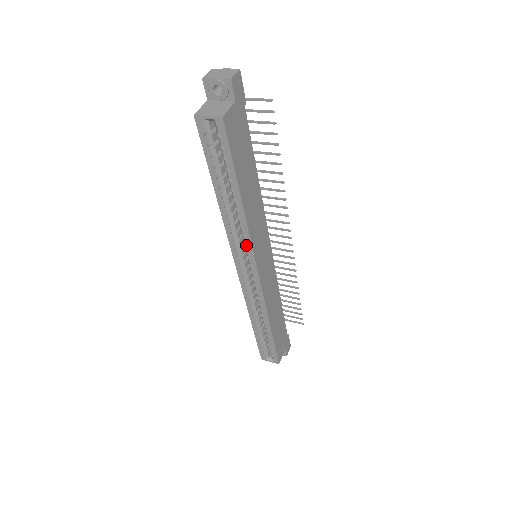
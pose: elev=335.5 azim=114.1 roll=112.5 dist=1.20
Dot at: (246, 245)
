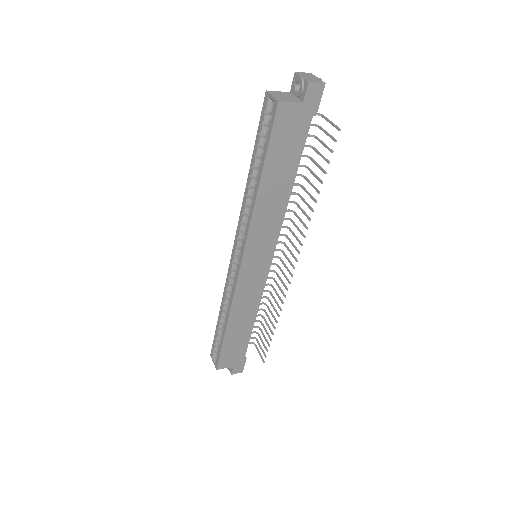
Dot at: (245, 231)
